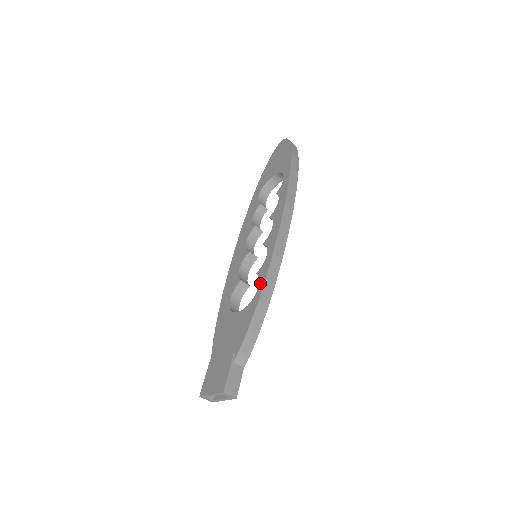
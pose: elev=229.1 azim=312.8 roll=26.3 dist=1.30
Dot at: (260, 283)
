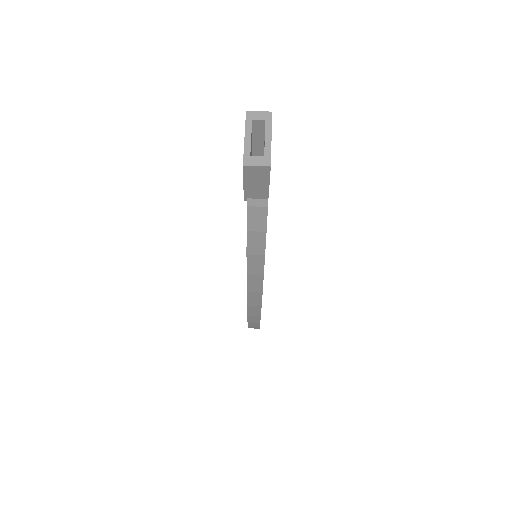
Dot at: occluded
